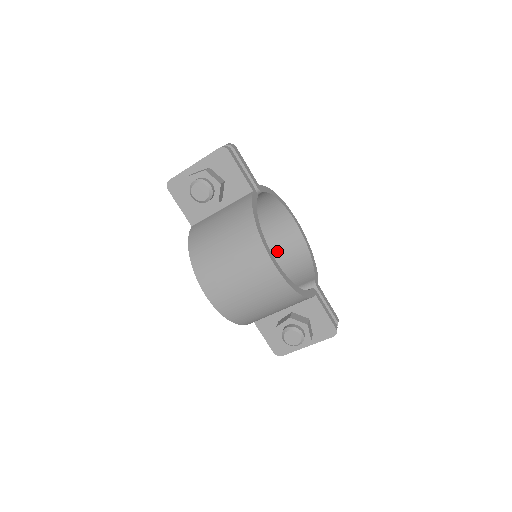
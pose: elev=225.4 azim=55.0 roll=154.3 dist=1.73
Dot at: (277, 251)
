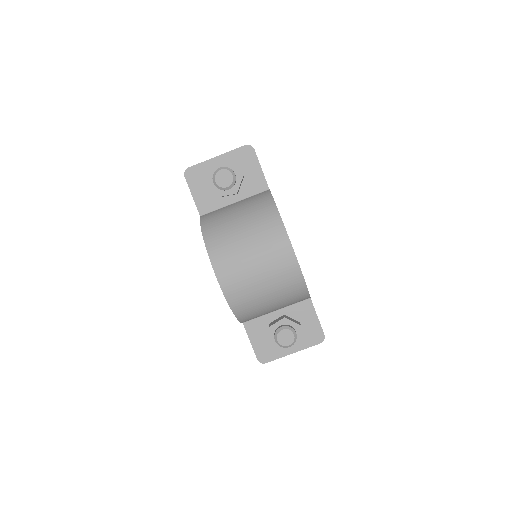
Dot at: occluded
